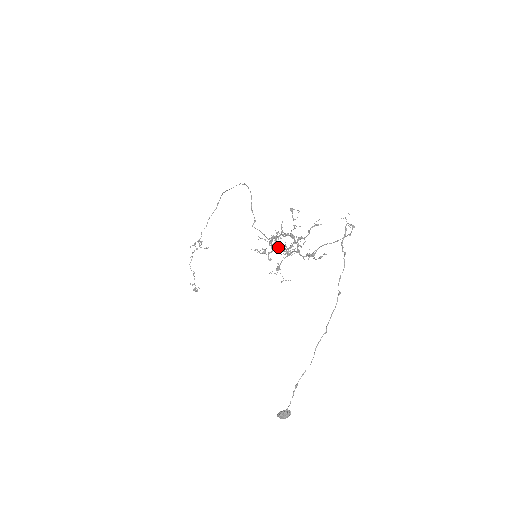
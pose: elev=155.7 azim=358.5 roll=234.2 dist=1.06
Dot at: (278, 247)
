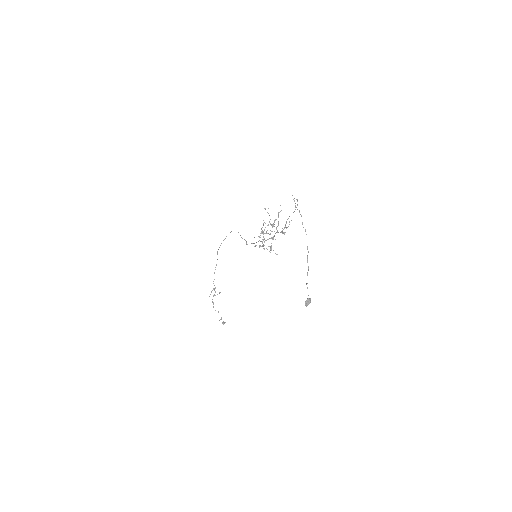
Dot at: (266, 233)
